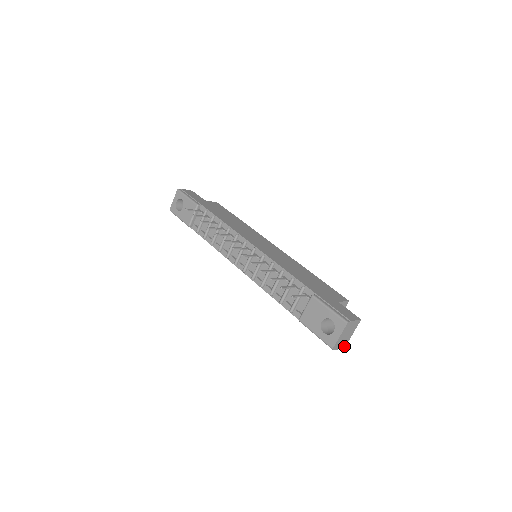
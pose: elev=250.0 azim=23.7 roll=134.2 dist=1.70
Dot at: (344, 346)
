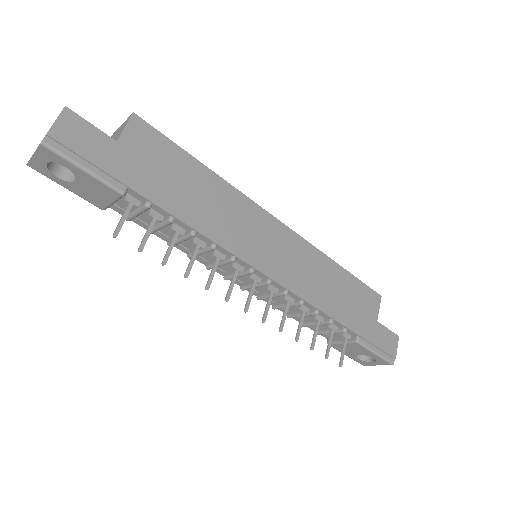
Dot at: occluded
